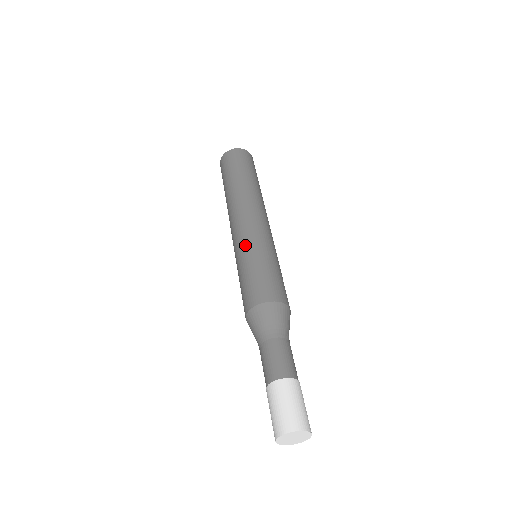
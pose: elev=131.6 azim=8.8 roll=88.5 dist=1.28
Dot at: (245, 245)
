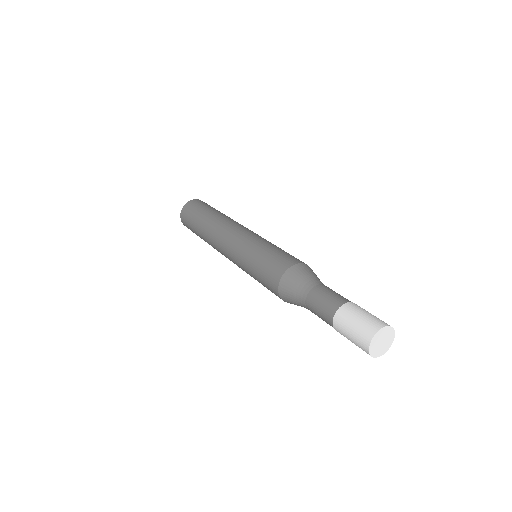
Dot at: (252, 239)
